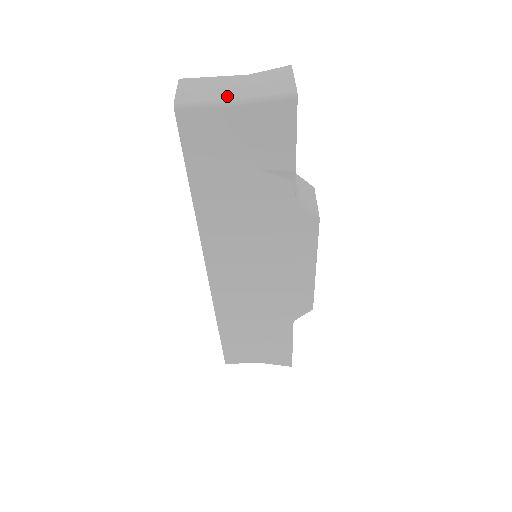
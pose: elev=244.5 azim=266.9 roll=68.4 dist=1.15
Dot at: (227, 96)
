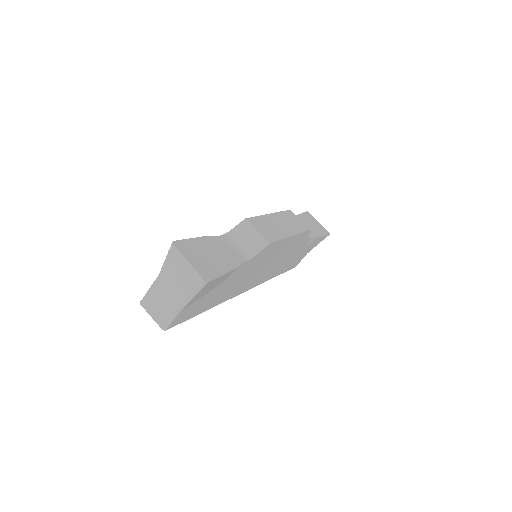
Dot at: (176, 303)
